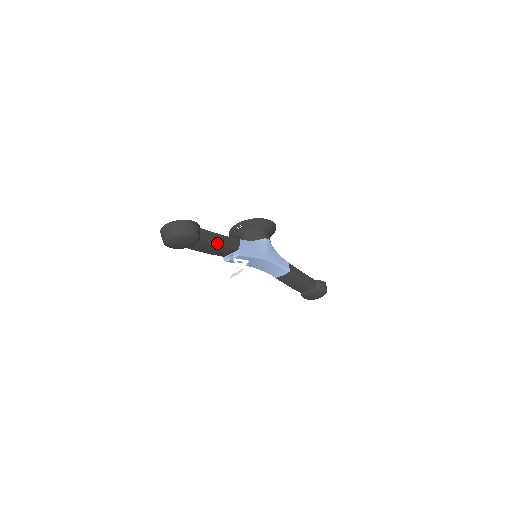
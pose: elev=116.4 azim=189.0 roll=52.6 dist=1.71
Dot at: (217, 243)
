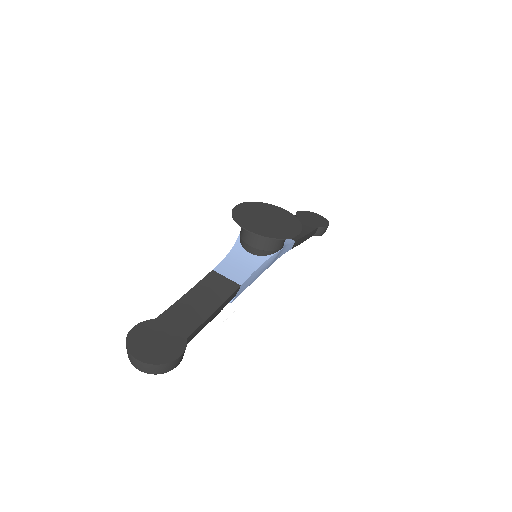
Dot at: occluded
